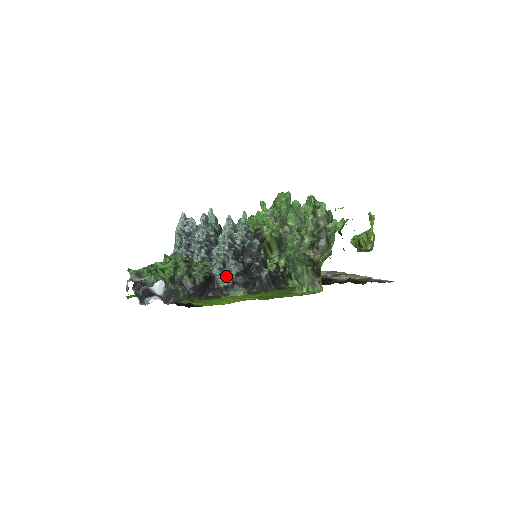
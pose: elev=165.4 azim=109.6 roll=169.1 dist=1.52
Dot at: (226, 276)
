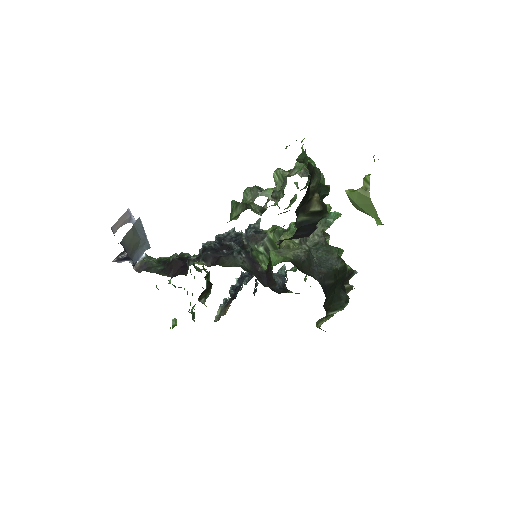
Dot at: (198, 255)
